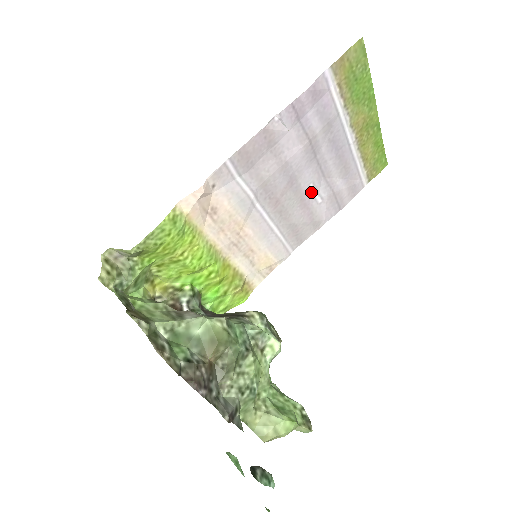
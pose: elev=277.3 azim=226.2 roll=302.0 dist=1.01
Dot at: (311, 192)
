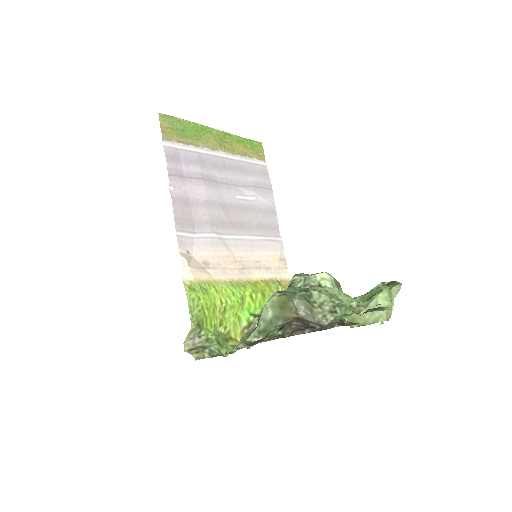
Dot at: (242, 200)
